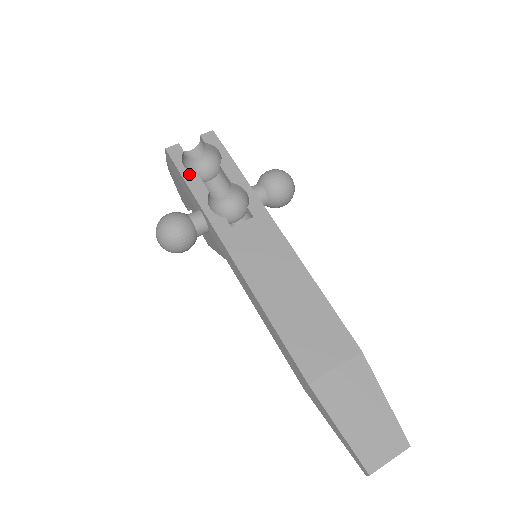
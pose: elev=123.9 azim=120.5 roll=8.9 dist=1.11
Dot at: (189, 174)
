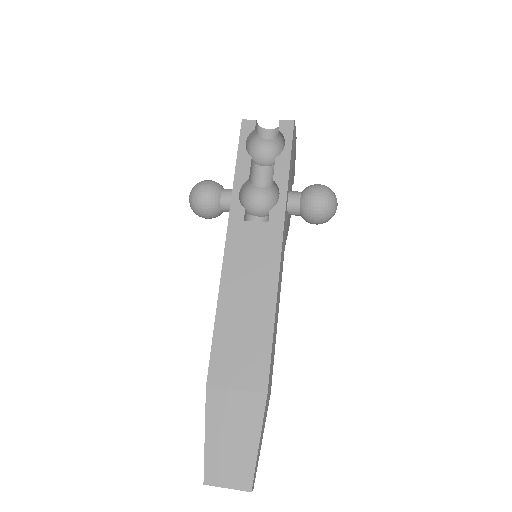
Dot at: (244, 153)
